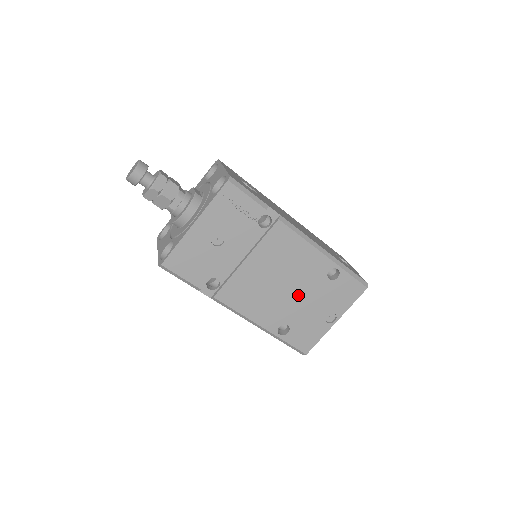
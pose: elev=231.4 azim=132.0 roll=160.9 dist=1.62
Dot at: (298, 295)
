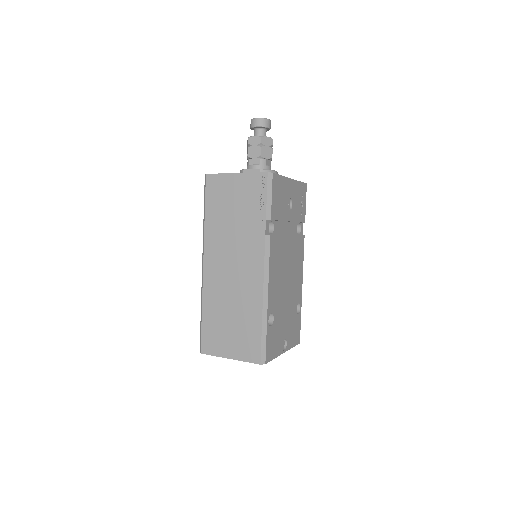
Dot at: (286, 300)
